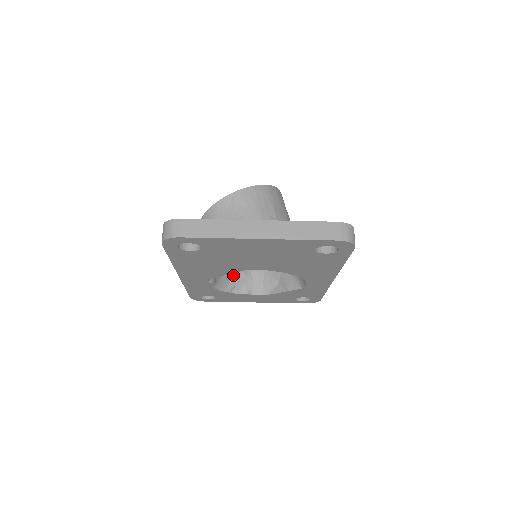
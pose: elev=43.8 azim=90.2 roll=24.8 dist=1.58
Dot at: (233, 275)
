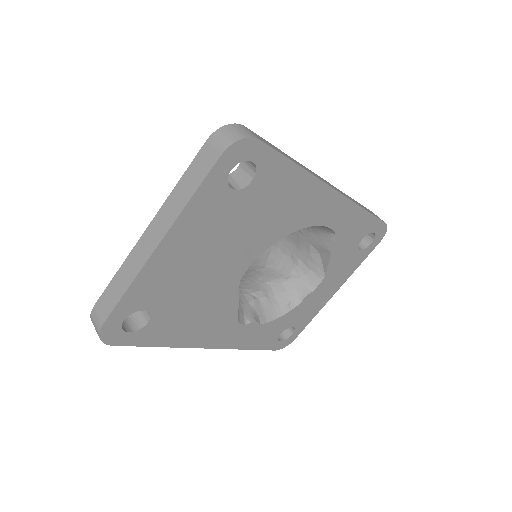
Dot at: (274, 293)
